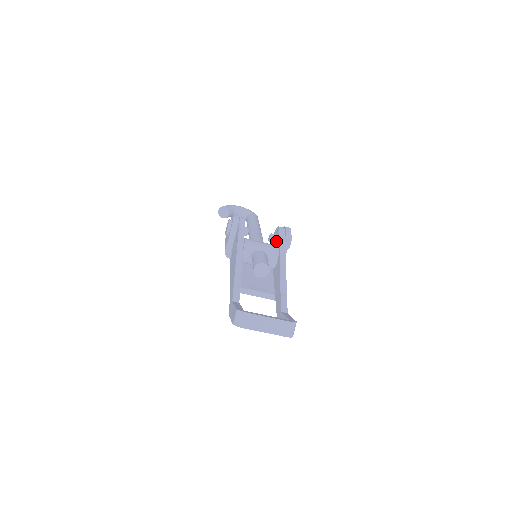
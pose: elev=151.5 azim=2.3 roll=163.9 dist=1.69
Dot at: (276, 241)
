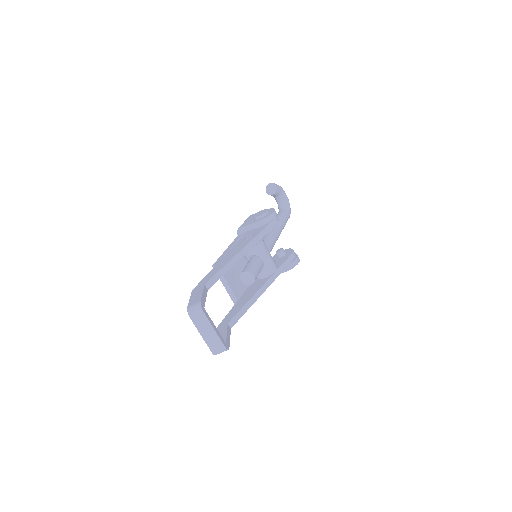
Dot at: (280, 259)
